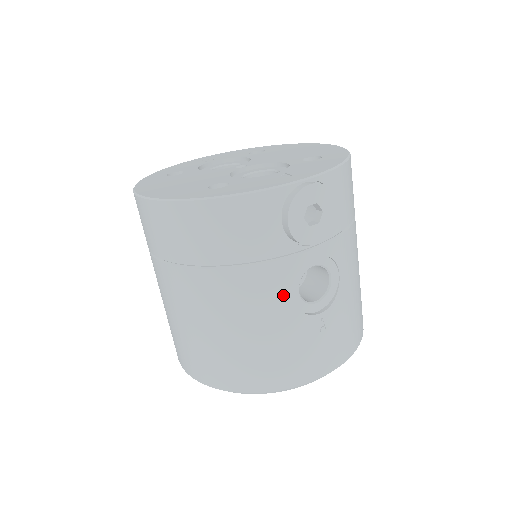
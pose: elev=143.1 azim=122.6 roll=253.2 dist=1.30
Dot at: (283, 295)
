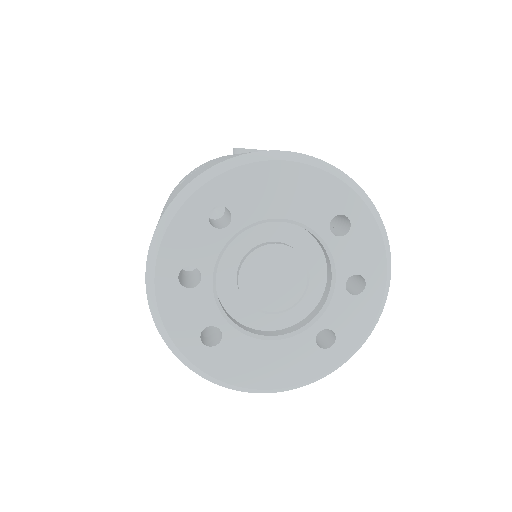
Dot at: occluded
